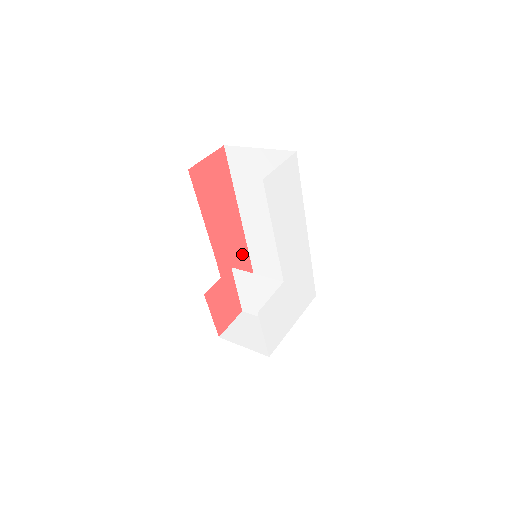
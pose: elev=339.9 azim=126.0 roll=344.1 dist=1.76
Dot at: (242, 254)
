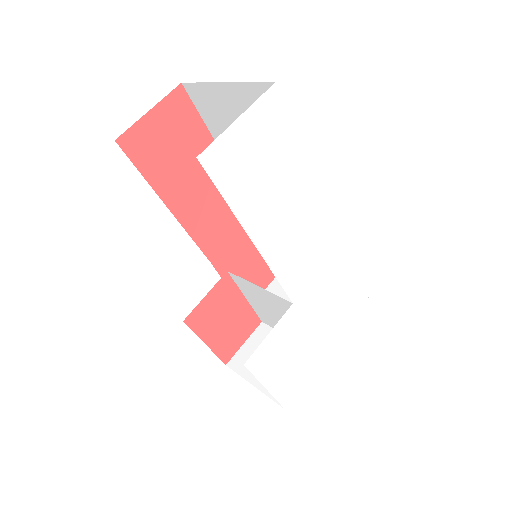
Dot at: occluded
